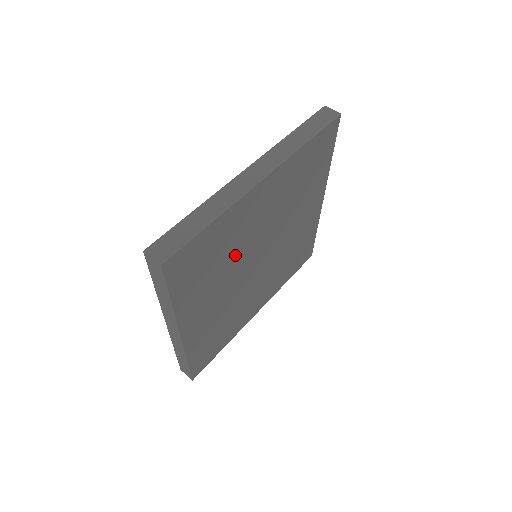
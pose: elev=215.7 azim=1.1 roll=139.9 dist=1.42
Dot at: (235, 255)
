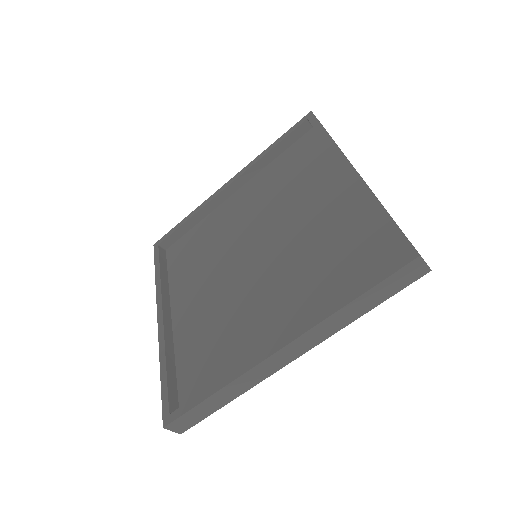
Dot at: occluded
